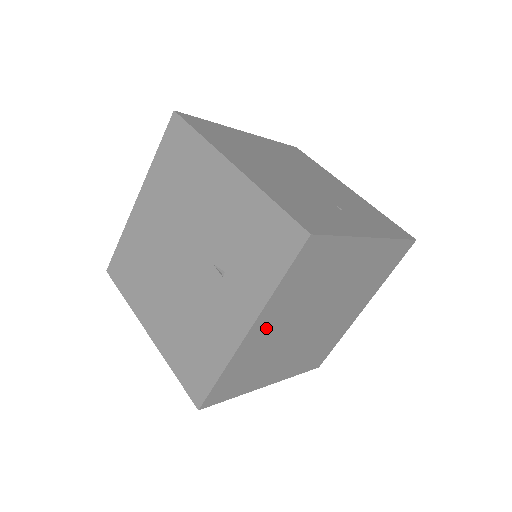
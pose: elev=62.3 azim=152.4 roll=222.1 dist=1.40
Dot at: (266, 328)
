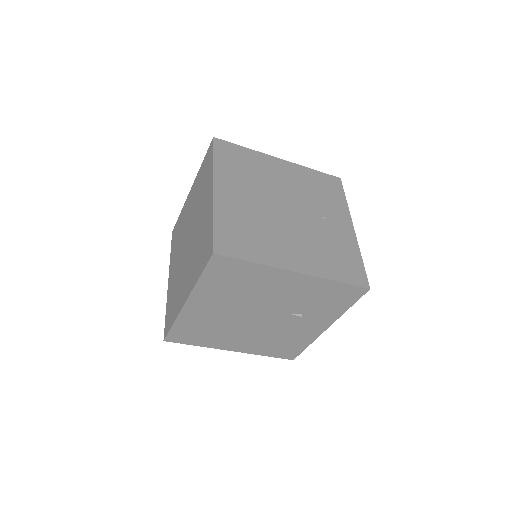
Dot at: occluded
